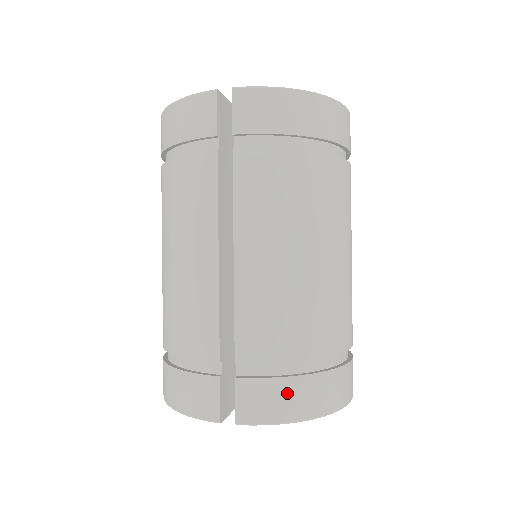
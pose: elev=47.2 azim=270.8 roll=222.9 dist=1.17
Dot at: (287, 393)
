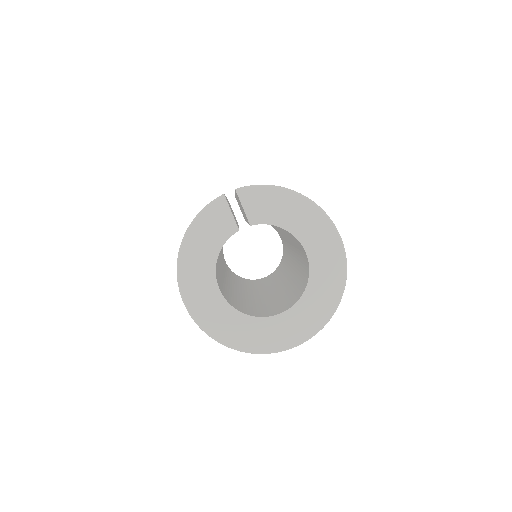
Dot at: occluded
